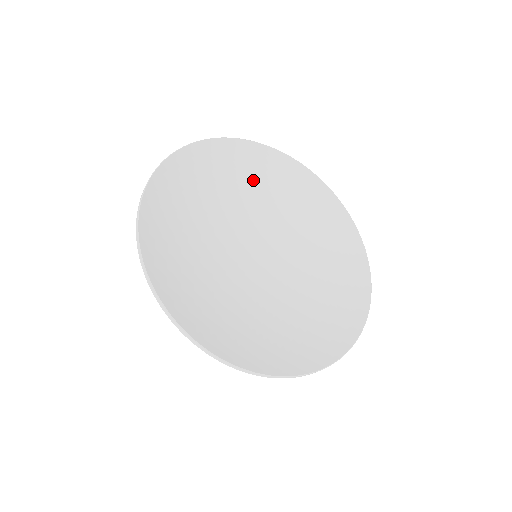
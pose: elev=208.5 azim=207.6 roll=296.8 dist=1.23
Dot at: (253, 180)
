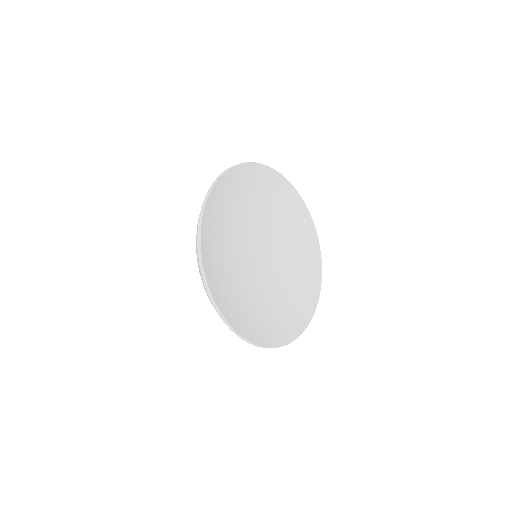
Dot at: (239, 198)
